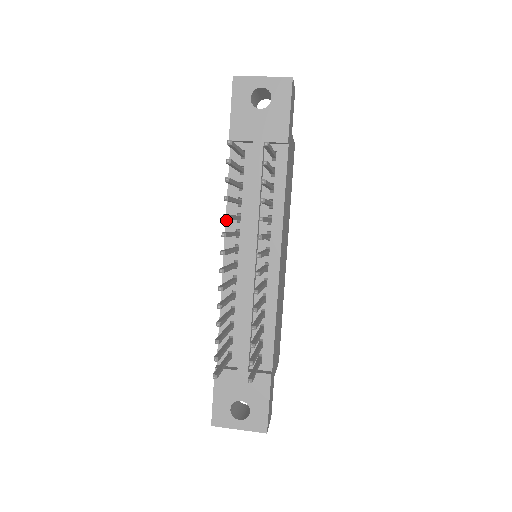
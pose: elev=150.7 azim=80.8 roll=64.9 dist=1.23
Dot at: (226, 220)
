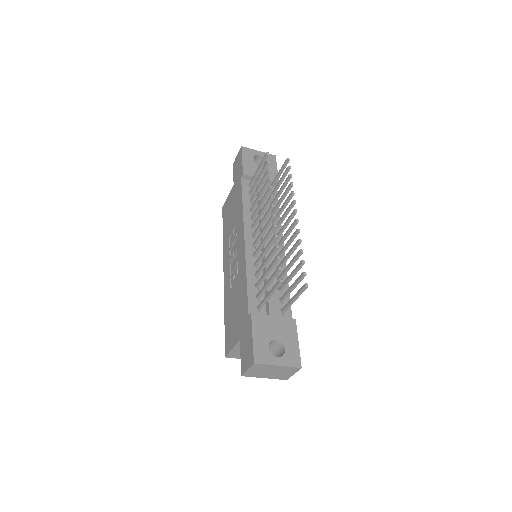
Dot at: (244, 218)
